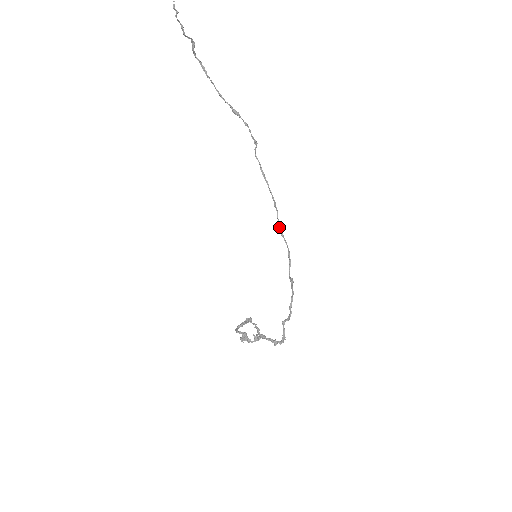
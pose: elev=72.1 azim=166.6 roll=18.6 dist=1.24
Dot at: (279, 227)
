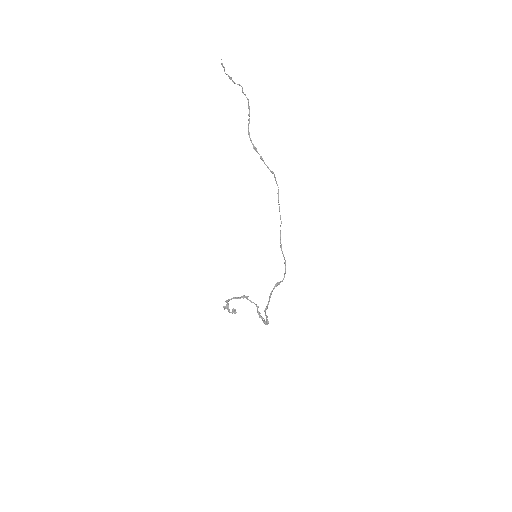
Dot at: (280, 241)
